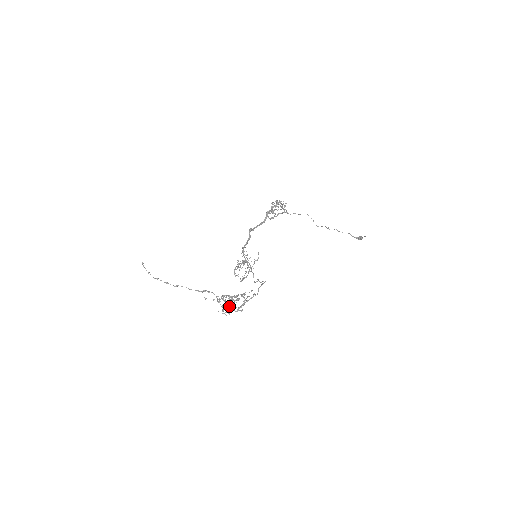
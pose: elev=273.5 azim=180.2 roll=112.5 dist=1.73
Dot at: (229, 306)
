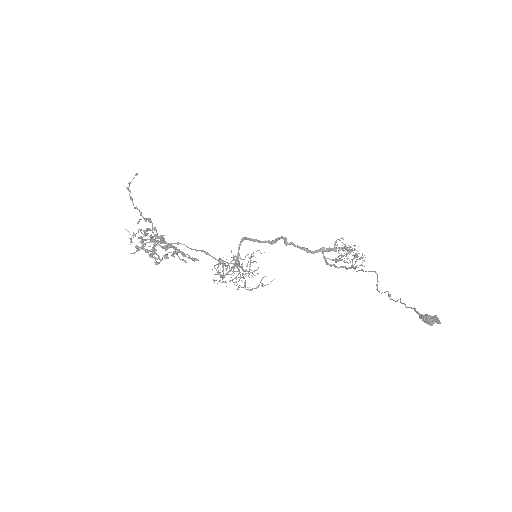
Dot at: occluded
